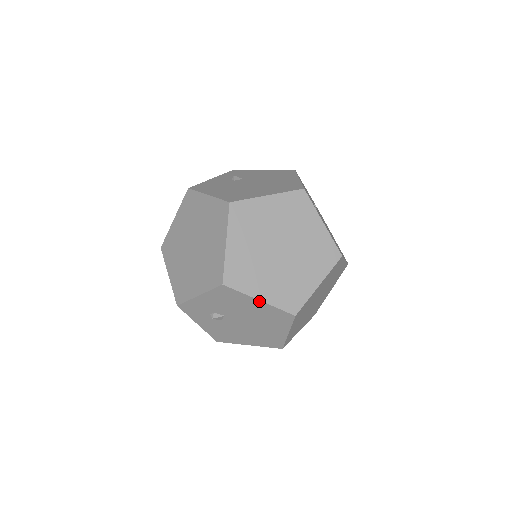
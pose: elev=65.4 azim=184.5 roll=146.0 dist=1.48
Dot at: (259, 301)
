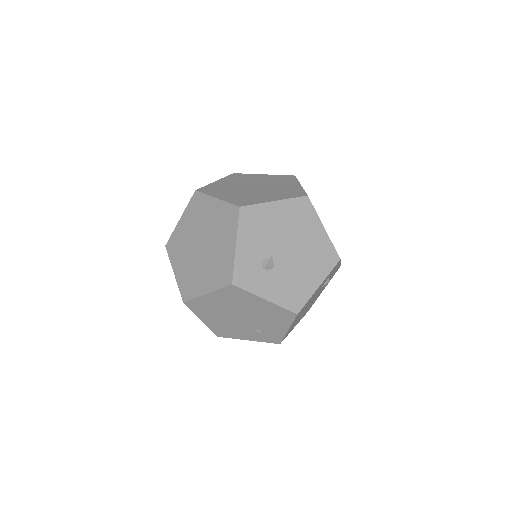
Dot at: (275, 203)
